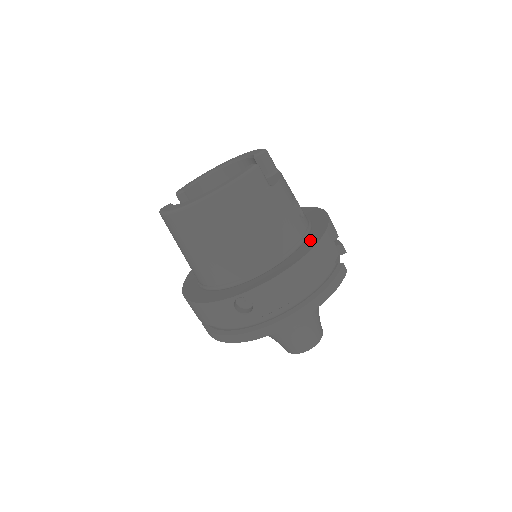
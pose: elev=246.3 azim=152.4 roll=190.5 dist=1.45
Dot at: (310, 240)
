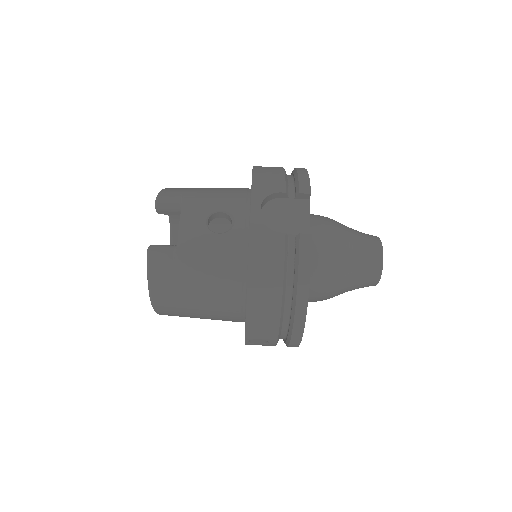
Dot at: occluded
